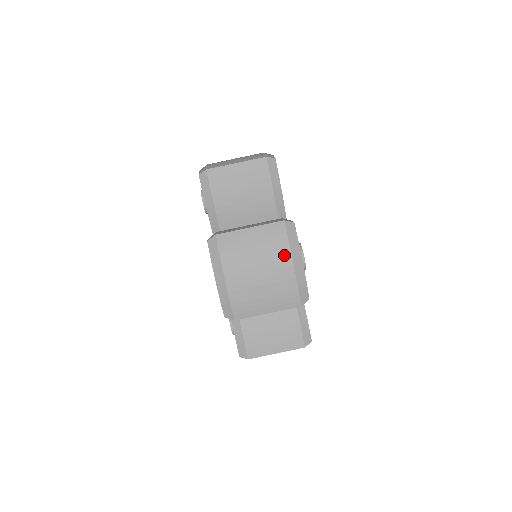
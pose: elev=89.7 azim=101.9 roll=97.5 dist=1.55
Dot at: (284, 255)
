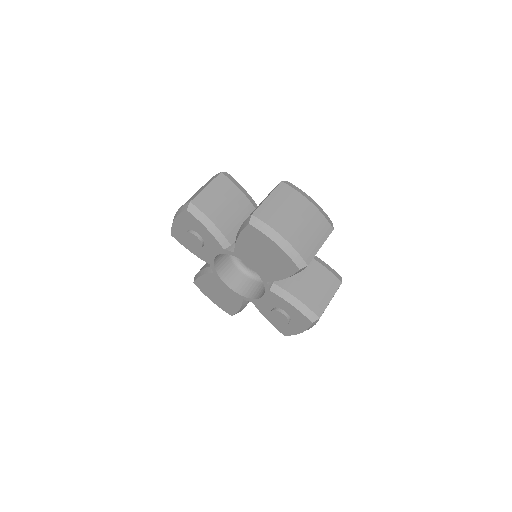
Dot at: (301, 199)
